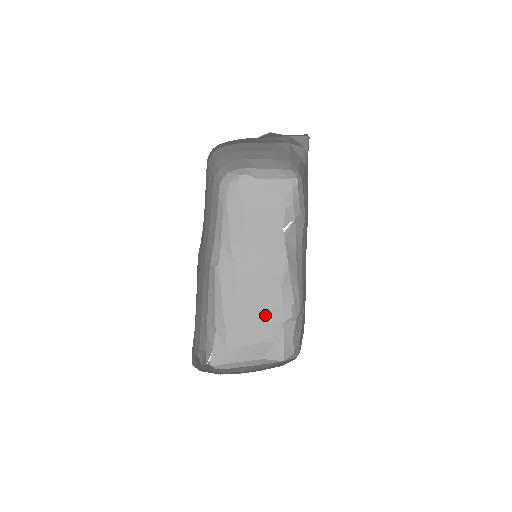
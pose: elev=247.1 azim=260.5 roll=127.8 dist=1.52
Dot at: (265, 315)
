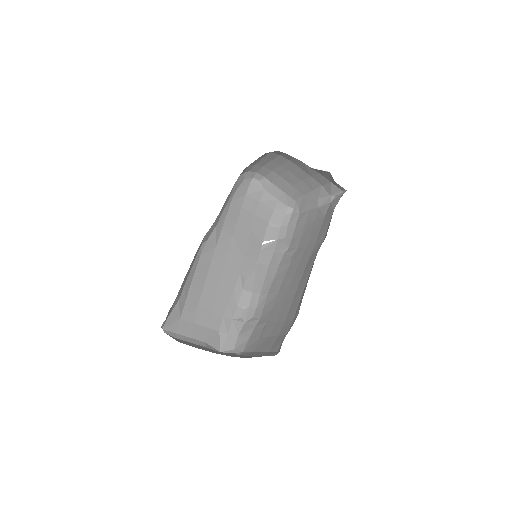
Dot at: (221, 305)
